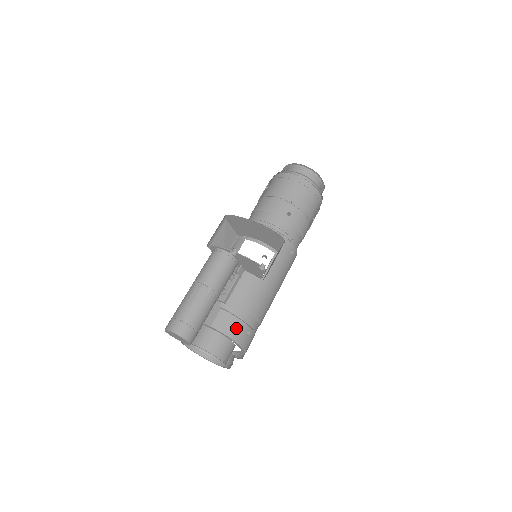
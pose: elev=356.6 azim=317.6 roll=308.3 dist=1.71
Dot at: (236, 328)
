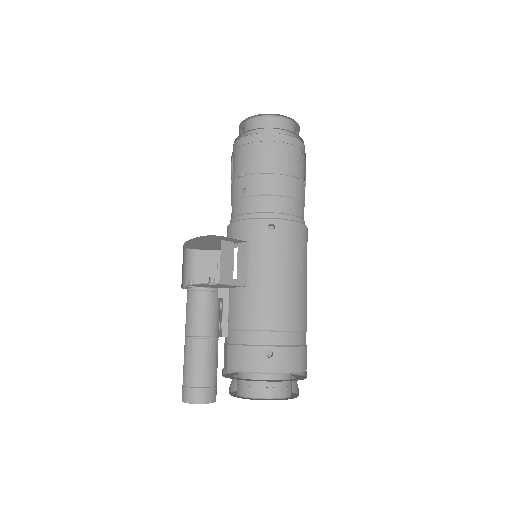
Dot at: (247, 358)
